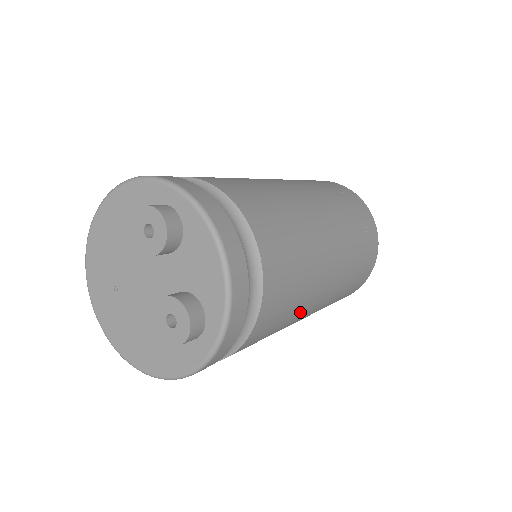
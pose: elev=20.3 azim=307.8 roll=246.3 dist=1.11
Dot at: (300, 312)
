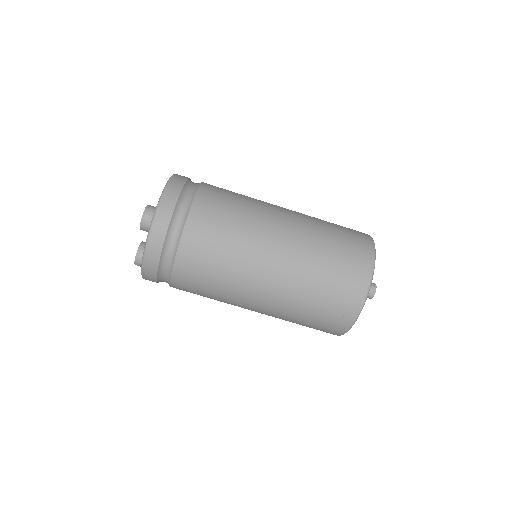
Dot at: occluded
